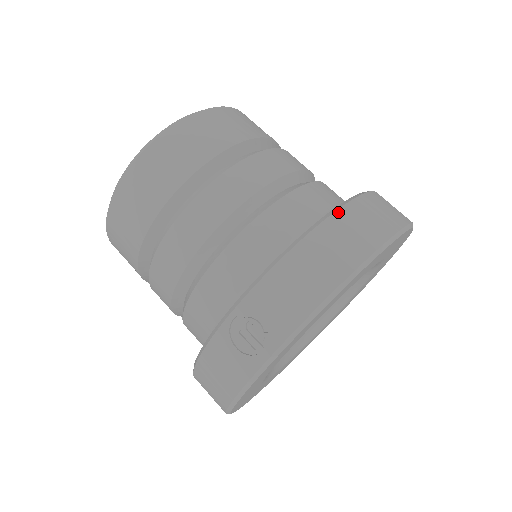
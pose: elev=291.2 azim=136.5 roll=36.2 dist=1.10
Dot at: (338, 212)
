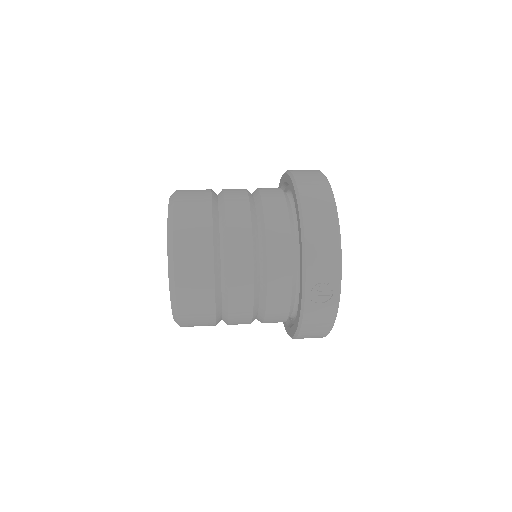
Dot at: (302, 203)
